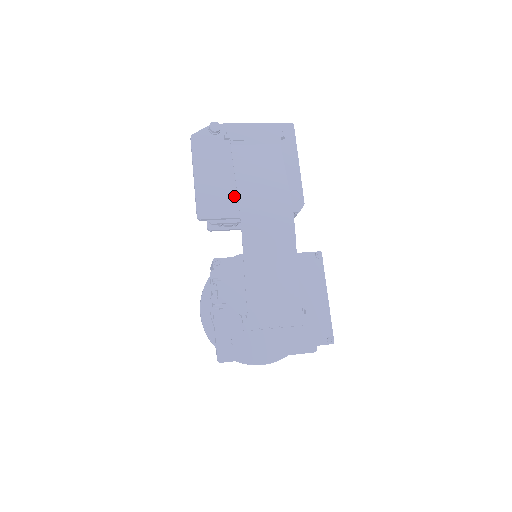
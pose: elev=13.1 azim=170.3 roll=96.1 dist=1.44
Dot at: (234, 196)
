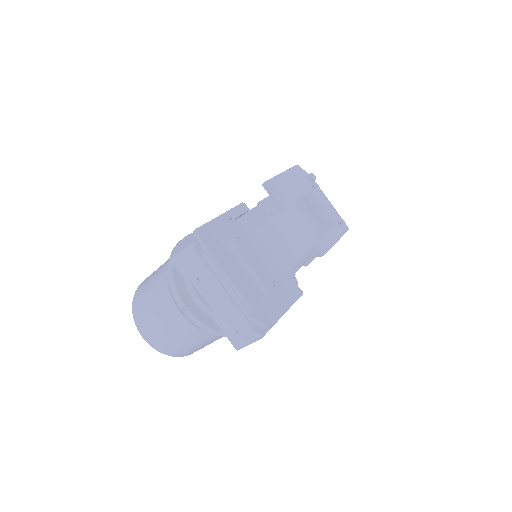
Dot at: (292, 203)
